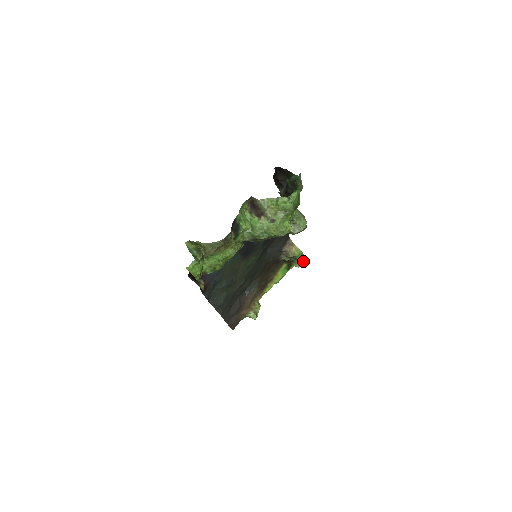
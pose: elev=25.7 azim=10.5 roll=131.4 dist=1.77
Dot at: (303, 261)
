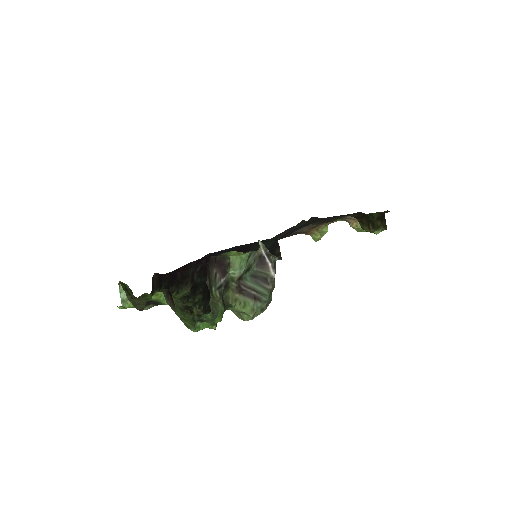
Dot at: (377, 230)
